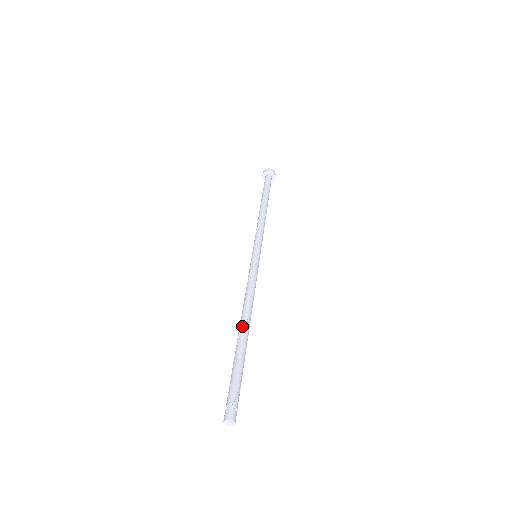
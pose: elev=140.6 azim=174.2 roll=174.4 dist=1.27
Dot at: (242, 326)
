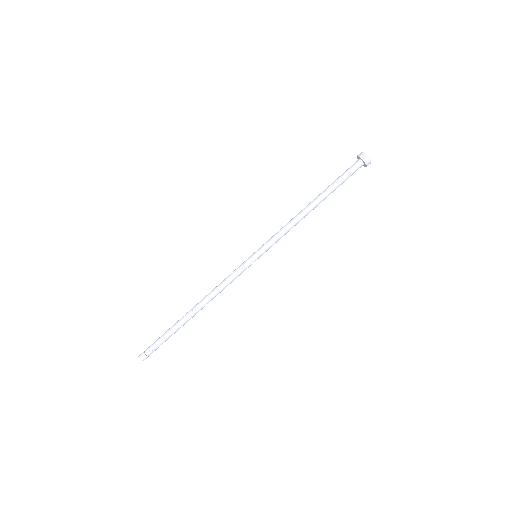
Dot at: (192, 310)
